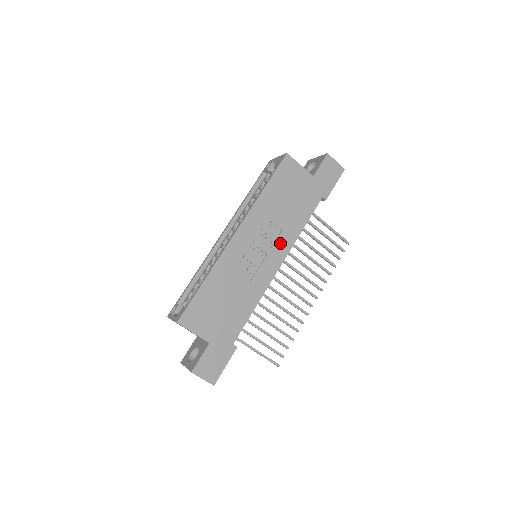
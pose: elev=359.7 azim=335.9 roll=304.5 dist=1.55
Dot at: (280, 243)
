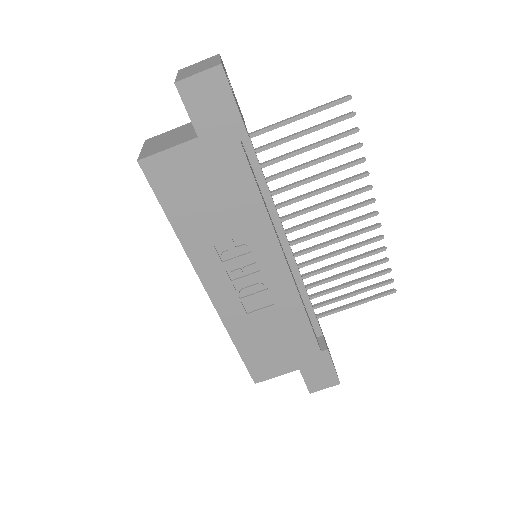
Dot at: (258, 245)
